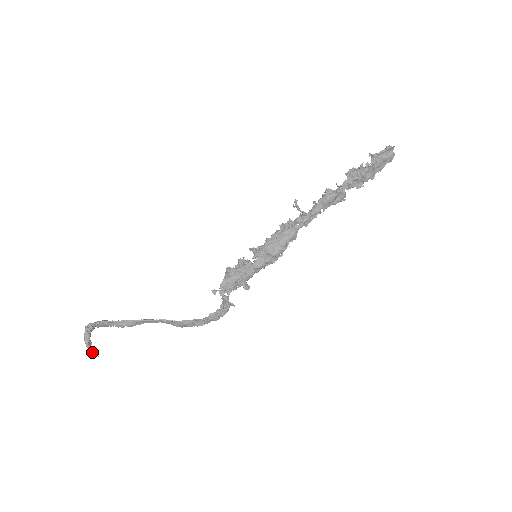
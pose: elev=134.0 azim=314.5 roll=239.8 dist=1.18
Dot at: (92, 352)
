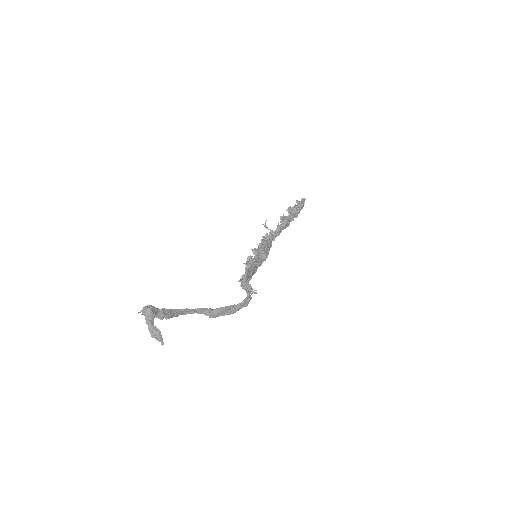
Dot at: (160, 337)
